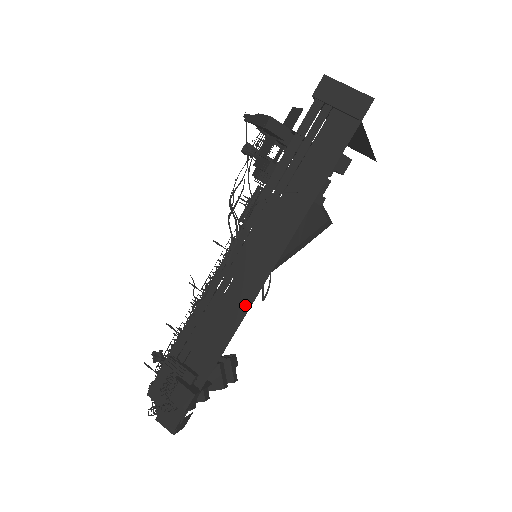
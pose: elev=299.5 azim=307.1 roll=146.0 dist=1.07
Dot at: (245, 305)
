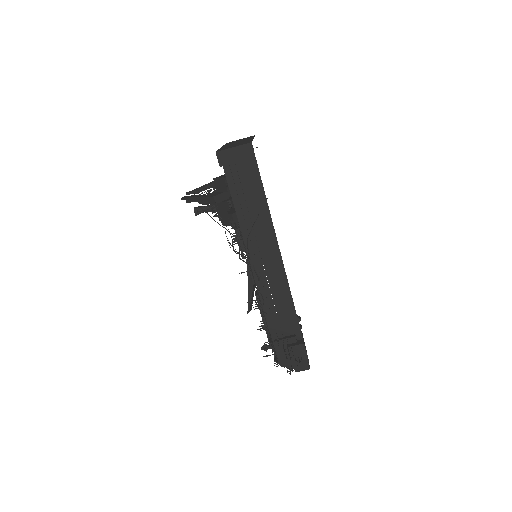
Dot at: (285, 285)
